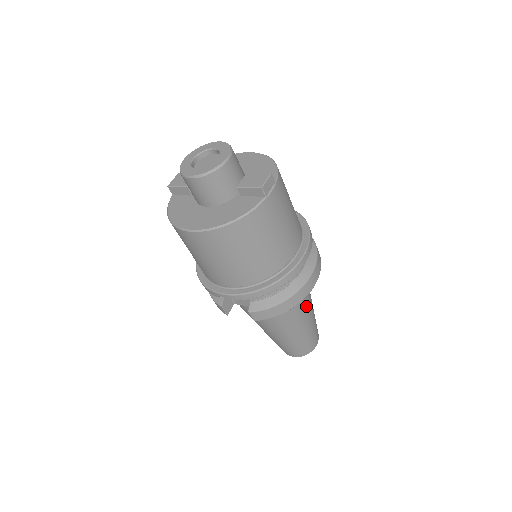
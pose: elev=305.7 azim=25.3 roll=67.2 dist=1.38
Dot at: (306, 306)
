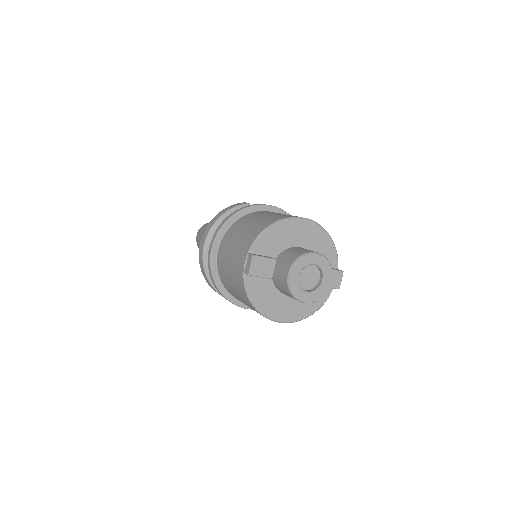
Dot at: occluded
